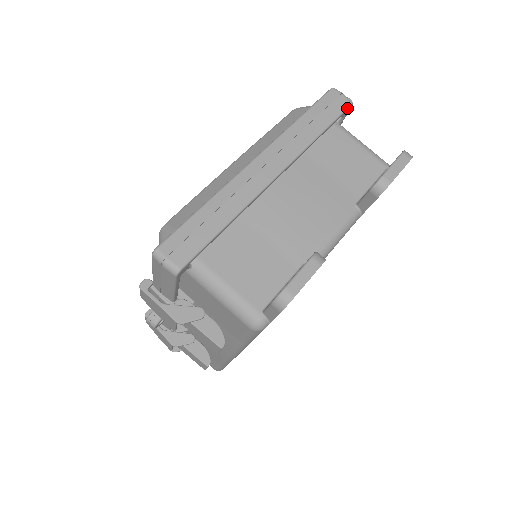
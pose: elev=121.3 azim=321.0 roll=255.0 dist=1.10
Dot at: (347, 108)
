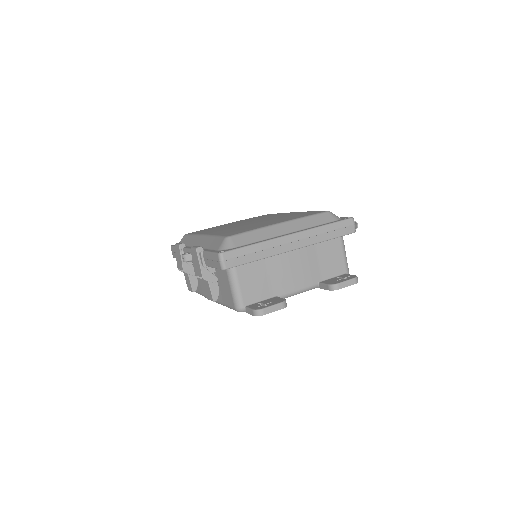
Dot at: (351, 233)
